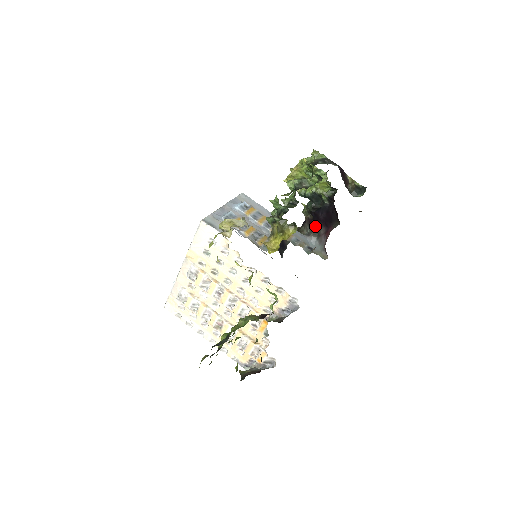
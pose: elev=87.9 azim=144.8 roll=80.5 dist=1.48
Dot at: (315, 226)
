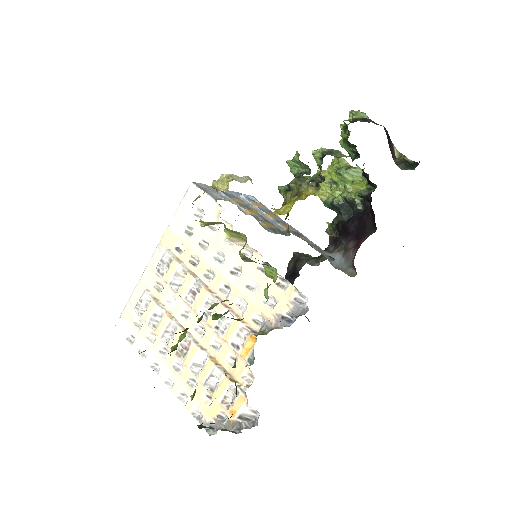
Dot at: (341, 241)
